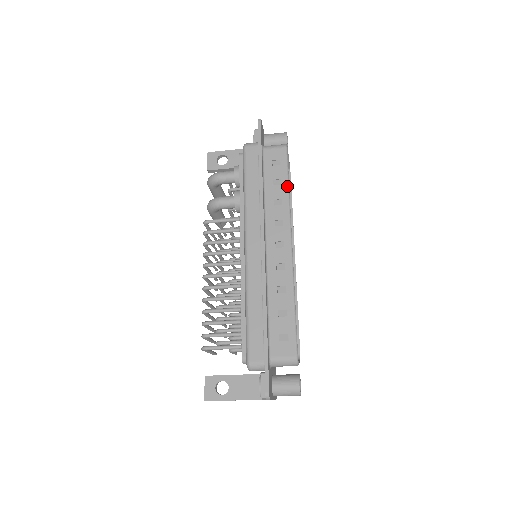
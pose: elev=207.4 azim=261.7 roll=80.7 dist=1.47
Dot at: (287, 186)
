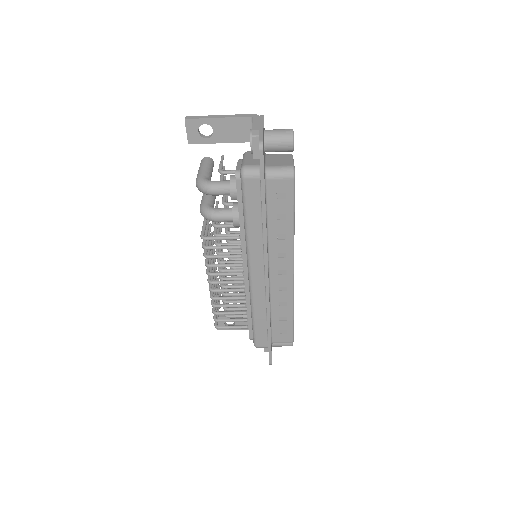
Dot at: (292, 222)
